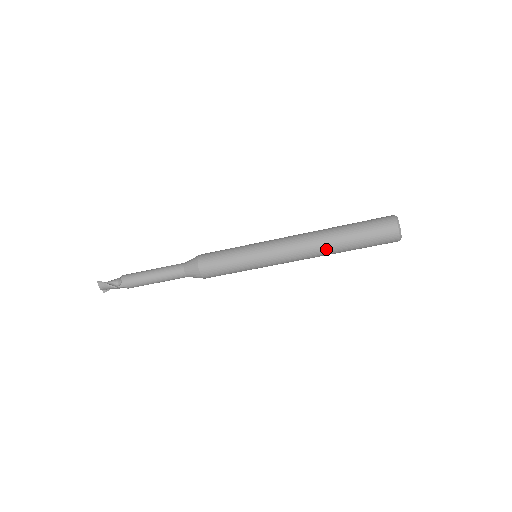
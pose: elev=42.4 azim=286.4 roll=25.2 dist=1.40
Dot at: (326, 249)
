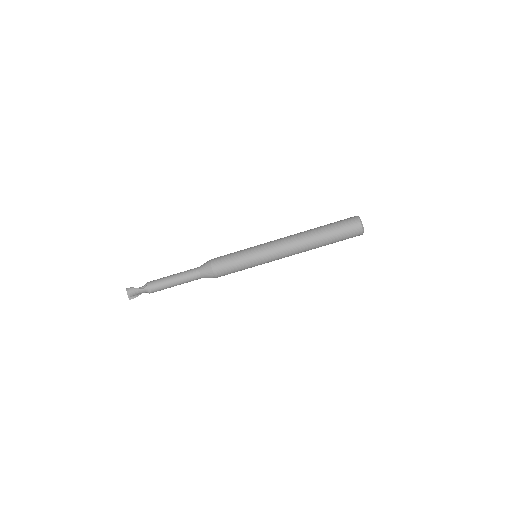
Dot at: (309, 240)
